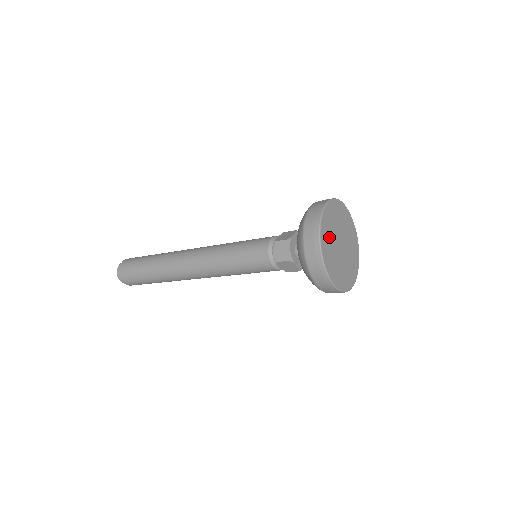
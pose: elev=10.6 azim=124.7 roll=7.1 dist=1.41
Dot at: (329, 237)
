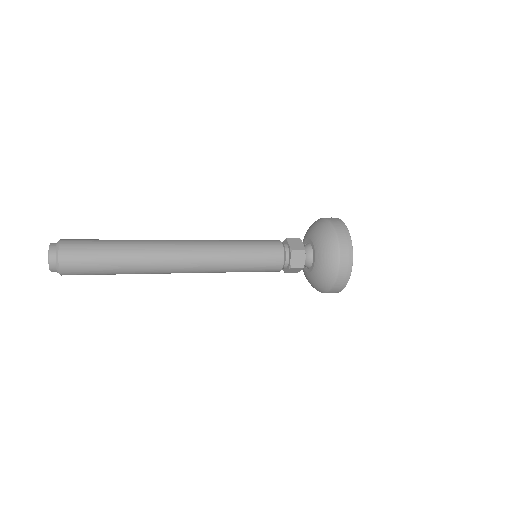
Dot at: occluded
